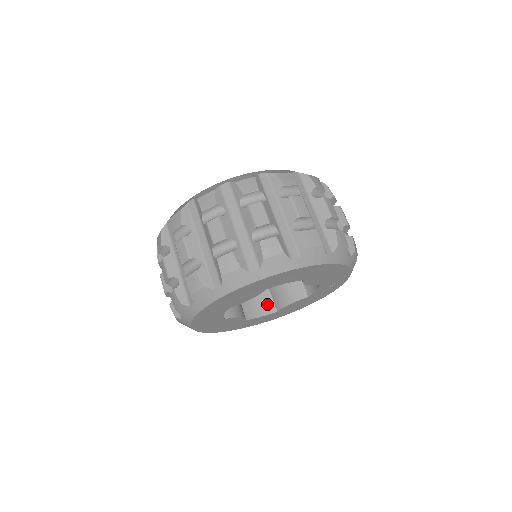
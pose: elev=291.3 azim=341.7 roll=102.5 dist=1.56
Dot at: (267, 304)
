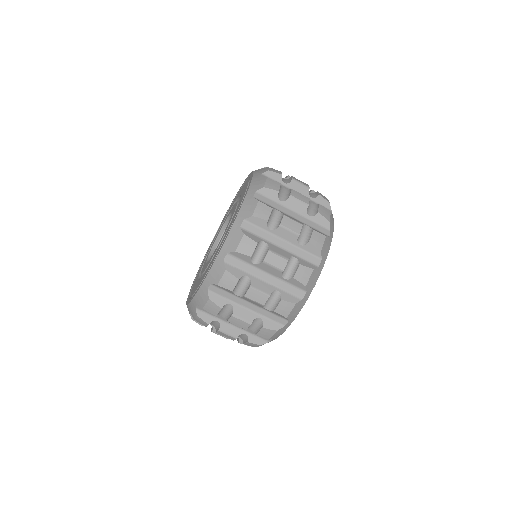
Dot at: occluded
